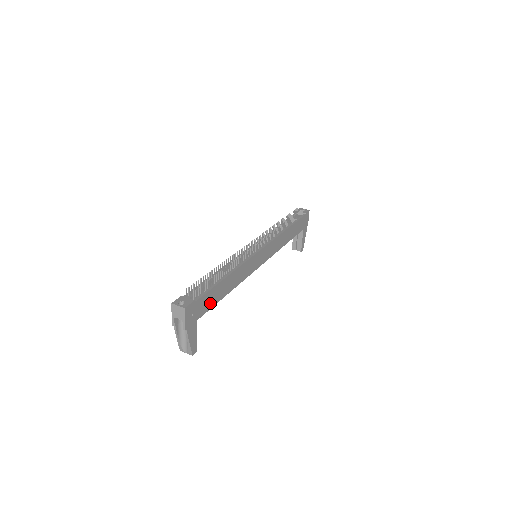
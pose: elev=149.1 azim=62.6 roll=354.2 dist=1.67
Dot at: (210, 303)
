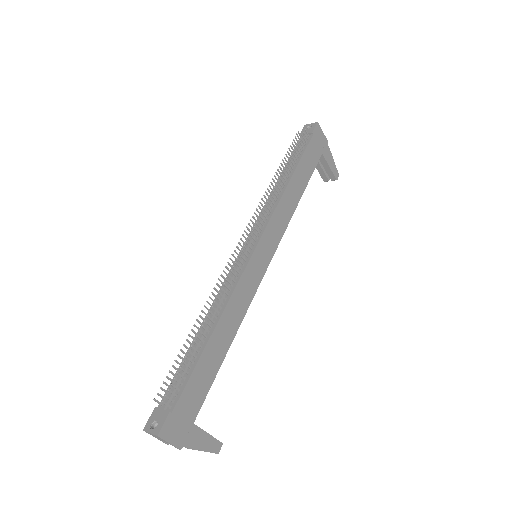
Dot at: (203, 386)
